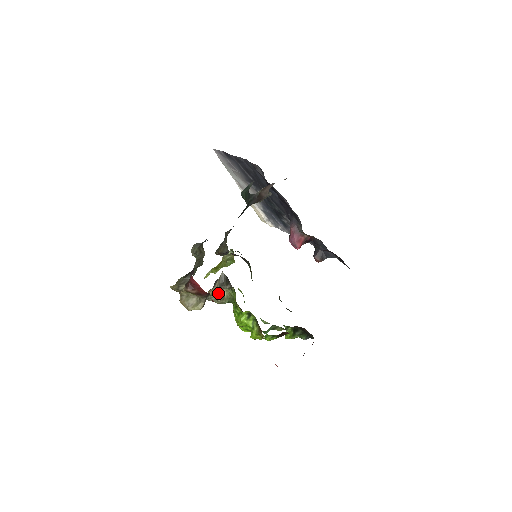
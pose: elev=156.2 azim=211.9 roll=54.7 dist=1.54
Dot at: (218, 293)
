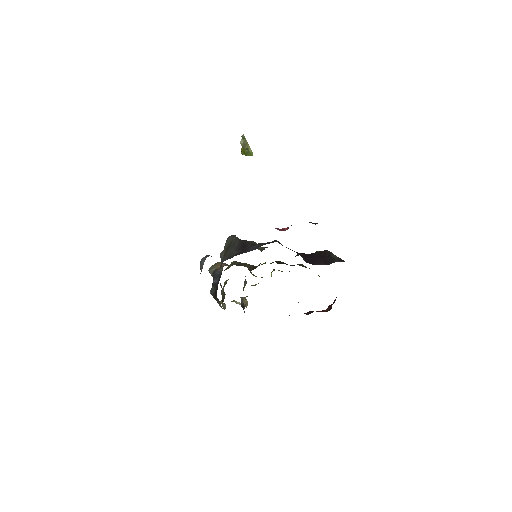
Dot at: occluded
